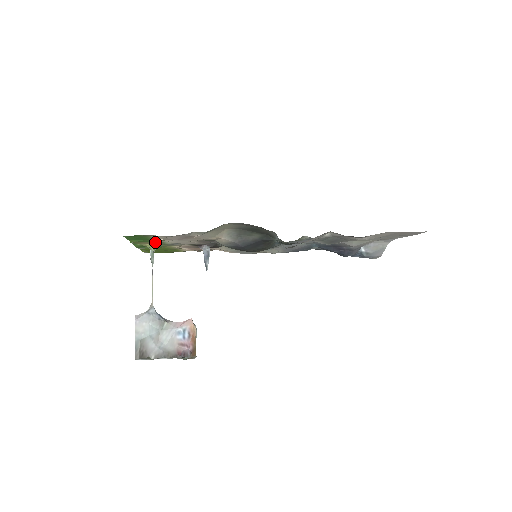
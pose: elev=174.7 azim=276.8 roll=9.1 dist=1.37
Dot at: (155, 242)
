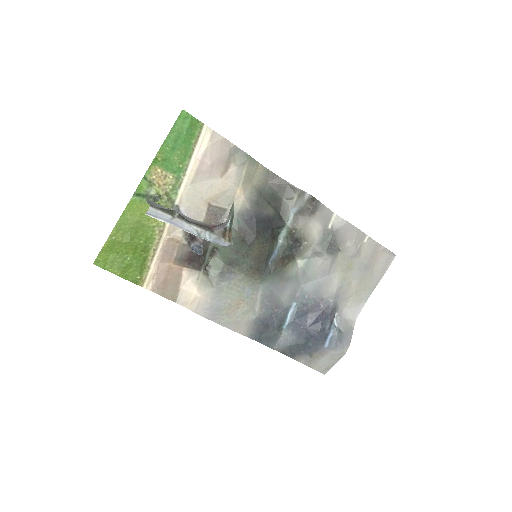
Dot at: (171, 181)
